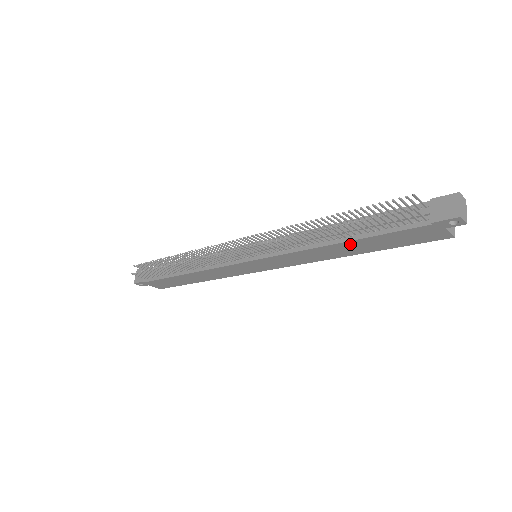
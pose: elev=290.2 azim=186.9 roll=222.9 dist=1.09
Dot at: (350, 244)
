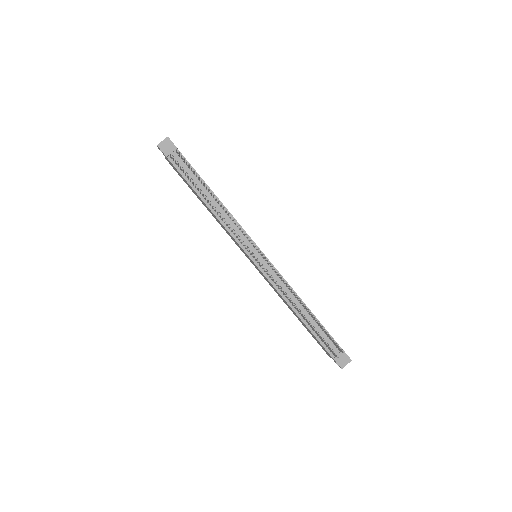
Dot at: (301, 320)
